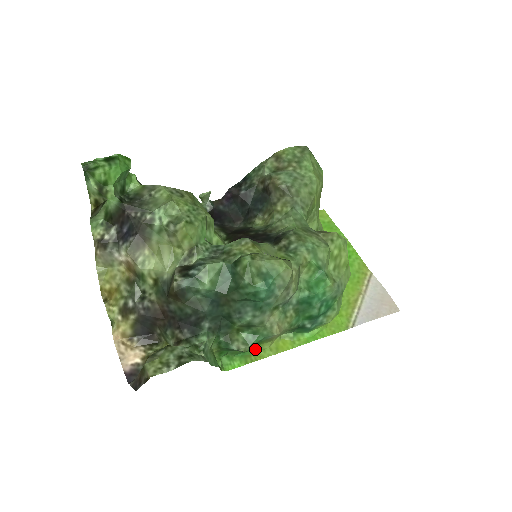
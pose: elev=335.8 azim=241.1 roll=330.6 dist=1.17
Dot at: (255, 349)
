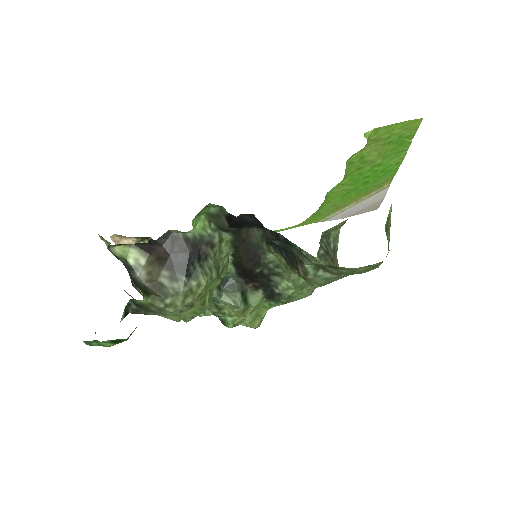
Dot at: occluded
